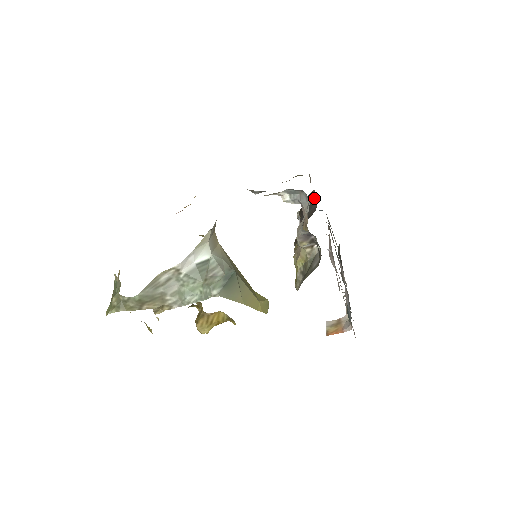
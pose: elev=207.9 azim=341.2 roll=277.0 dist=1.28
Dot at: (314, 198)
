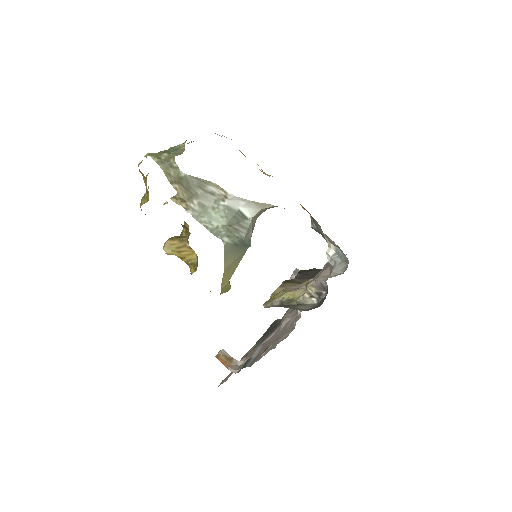
Dot at: occluded
